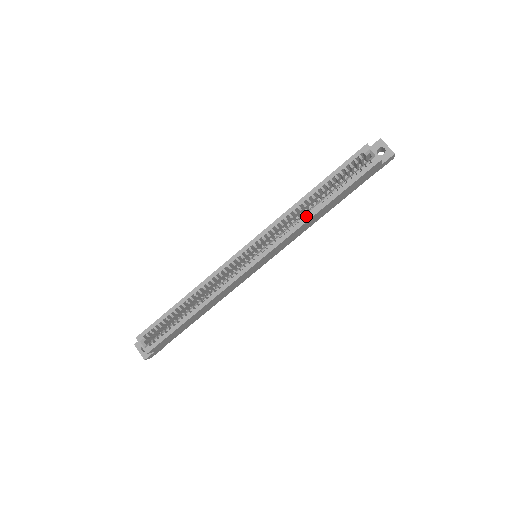
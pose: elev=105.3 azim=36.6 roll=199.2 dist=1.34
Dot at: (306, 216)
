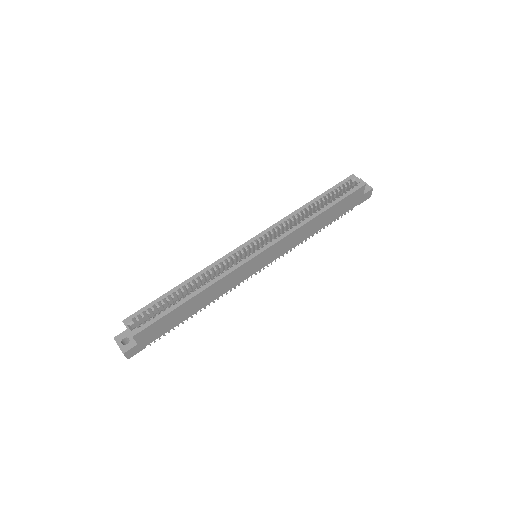
Dot at: (306, 219)
